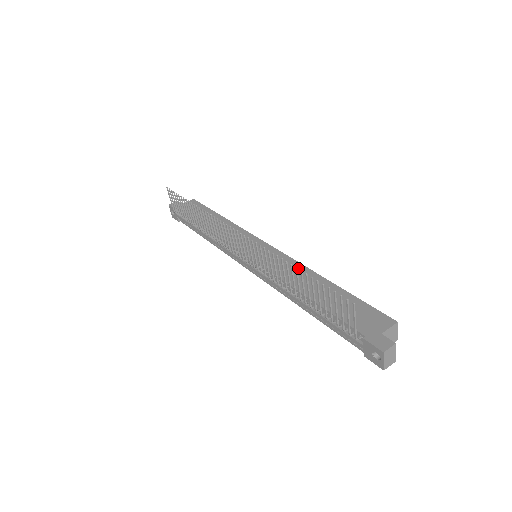
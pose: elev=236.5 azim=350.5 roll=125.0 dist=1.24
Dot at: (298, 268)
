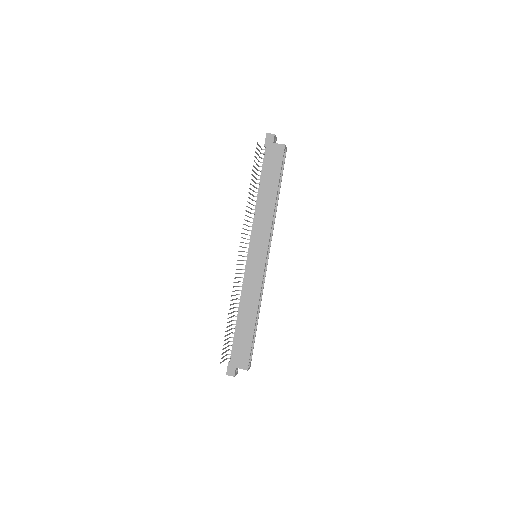
Dot at: (255, 295)
